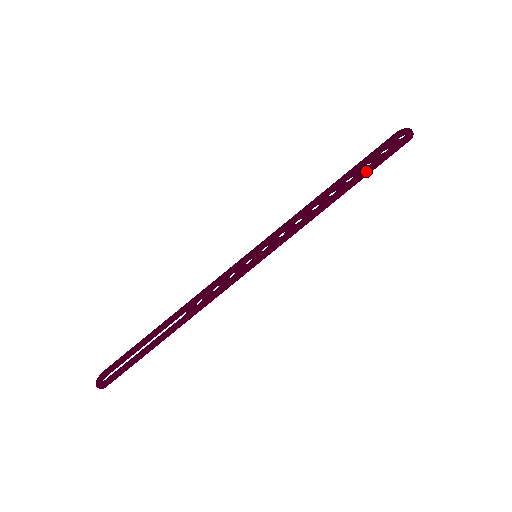
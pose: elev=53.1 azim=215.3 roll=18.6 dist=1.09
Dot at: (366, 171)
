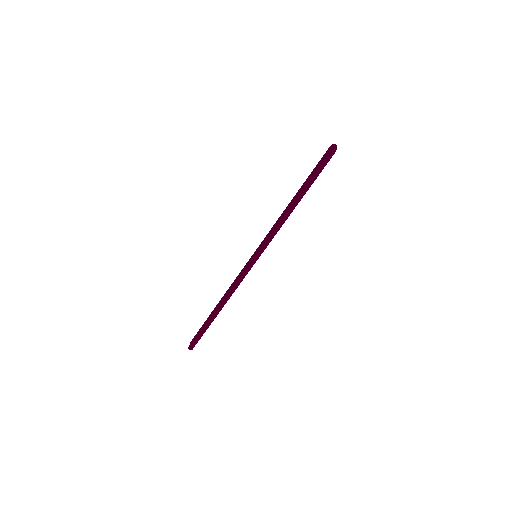
Dot at: (308, 185)
